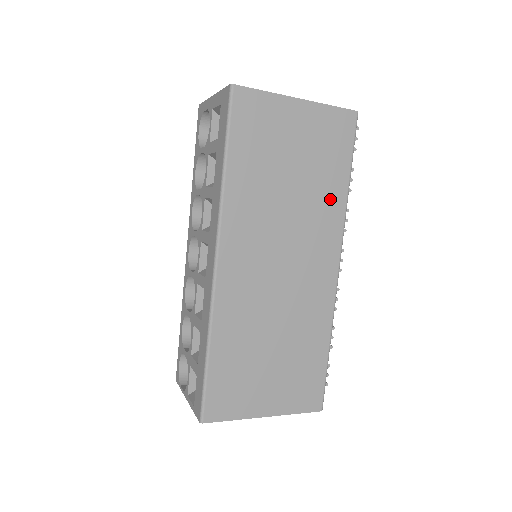
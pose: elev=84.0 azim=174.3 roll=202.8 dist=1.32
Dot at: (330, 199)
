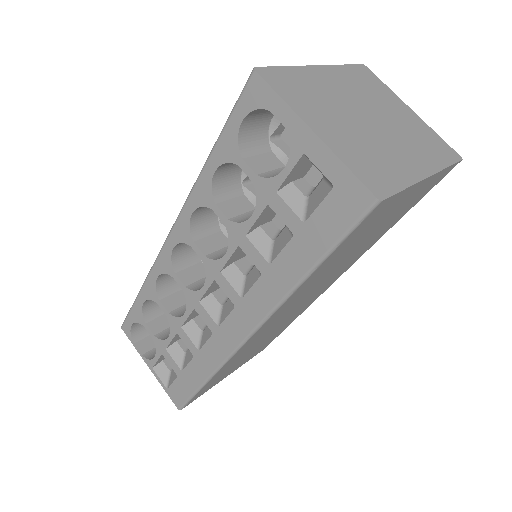
Dot at: (373, 242)
